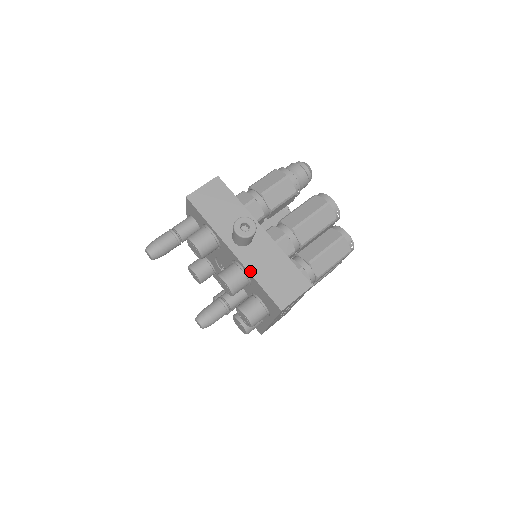
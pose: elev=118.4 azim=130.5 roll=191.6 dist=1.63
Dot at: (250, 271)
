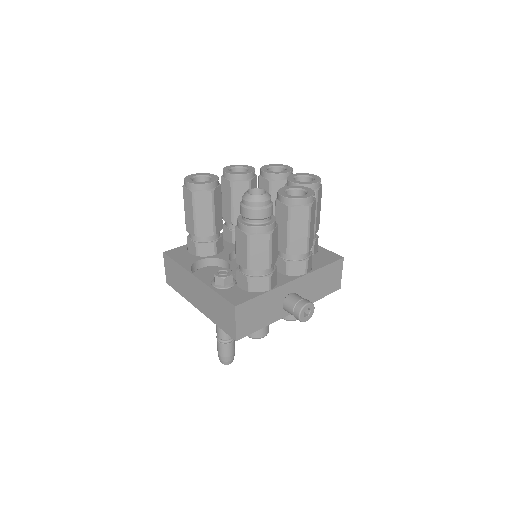
Dot at: occluded
